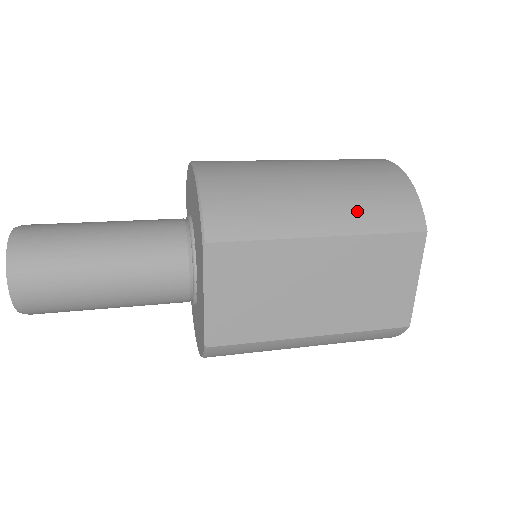
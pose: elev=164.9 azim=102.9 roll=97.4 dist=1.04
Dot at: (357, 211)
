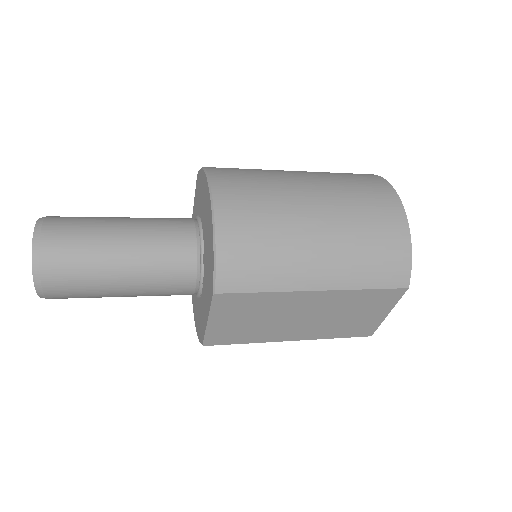
Dot at: (353, 268)
